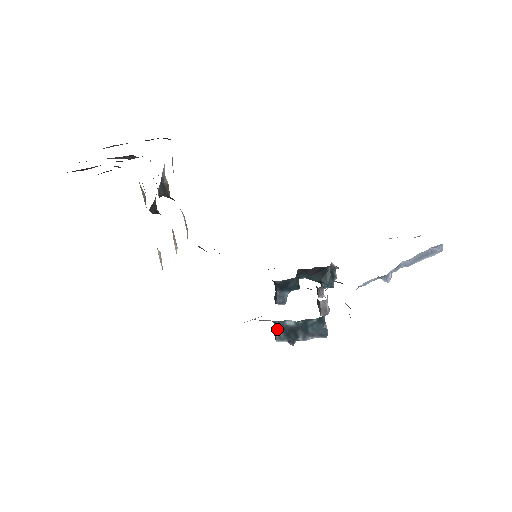
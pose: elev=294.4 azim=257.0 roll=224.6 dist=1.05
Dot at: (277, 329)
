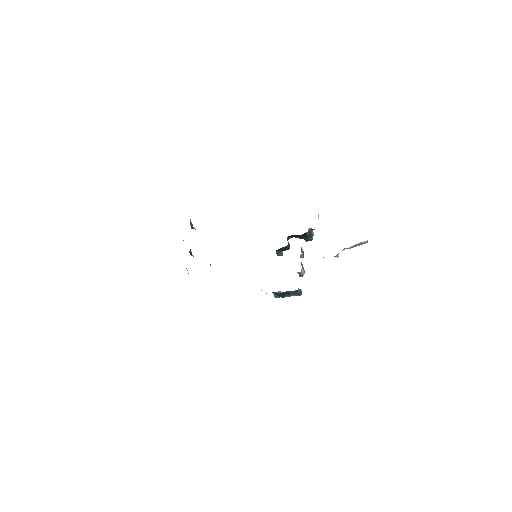
Dot at: (274, 294)
